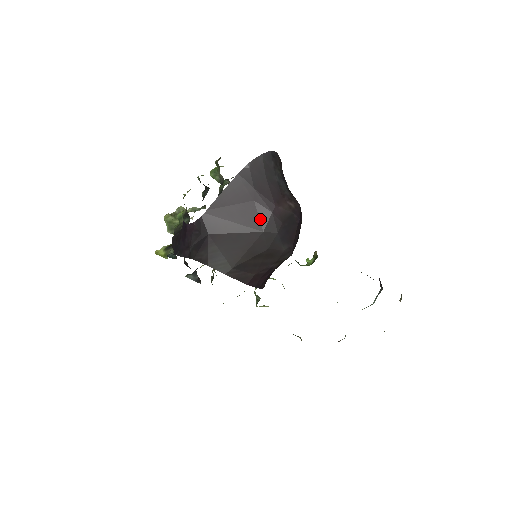
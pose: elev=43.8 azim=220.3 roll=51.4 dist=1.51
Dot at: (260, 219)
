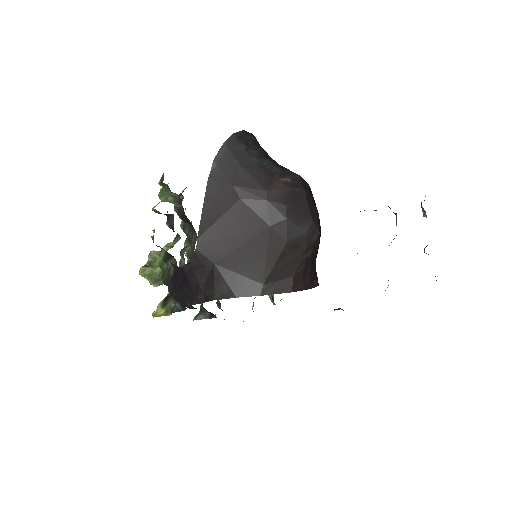
Dot at: (258, 215)
